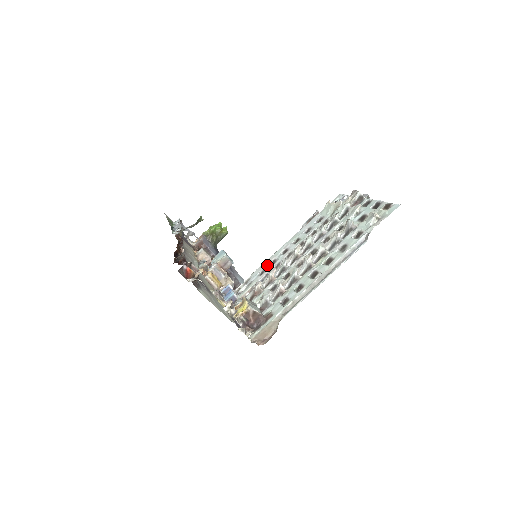
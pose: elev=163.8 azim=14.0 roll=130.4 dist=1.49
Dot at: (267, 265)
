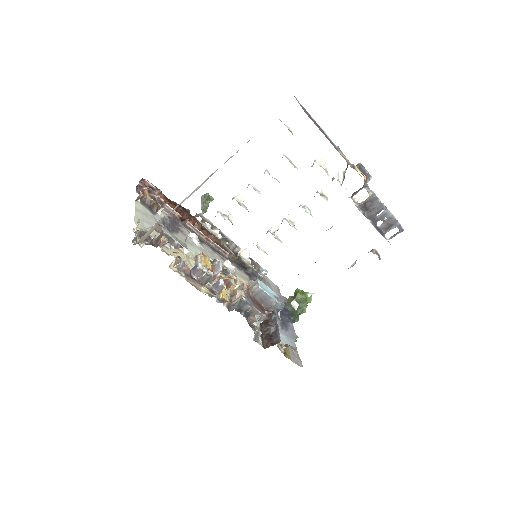
Dot at: occluded
